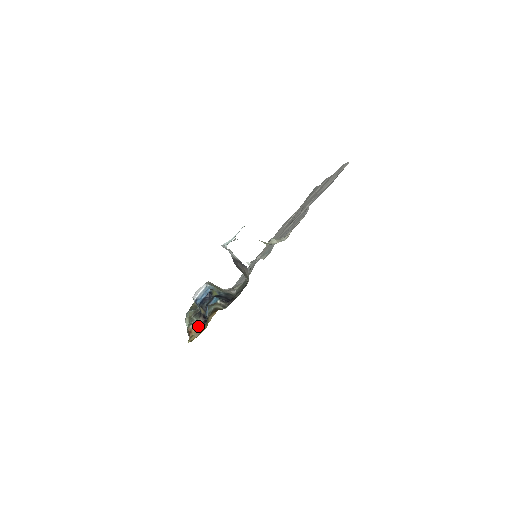
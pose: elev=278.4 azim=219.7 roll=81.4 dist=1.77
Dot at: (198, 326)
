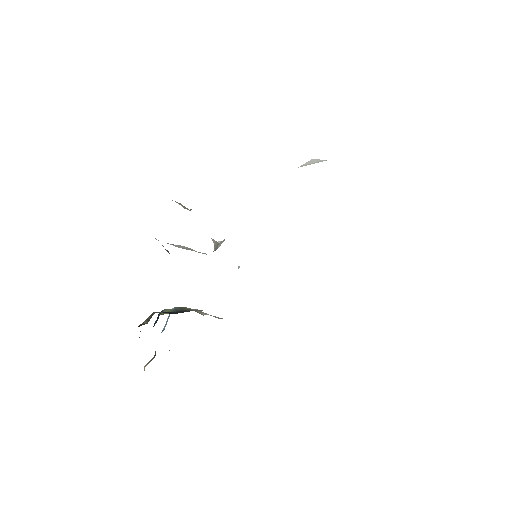
Dot at: (146, 365)
